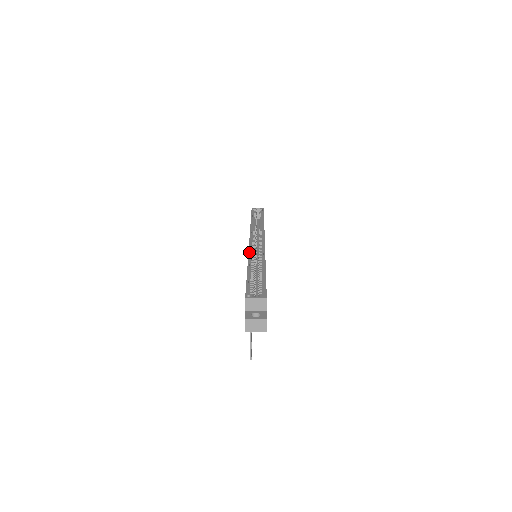
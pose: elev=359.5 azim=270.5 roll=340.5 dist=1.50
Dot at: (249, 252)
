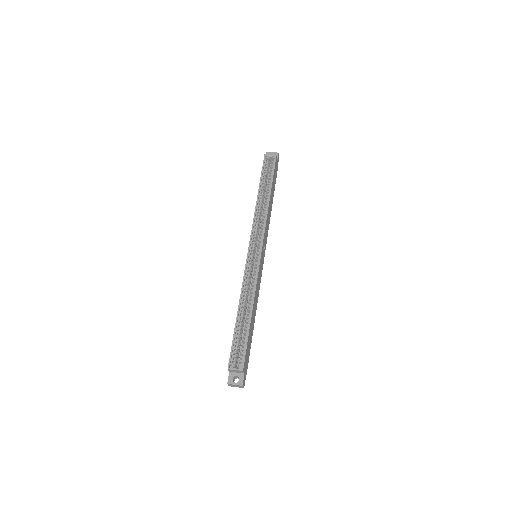
Dot at: (243, 279)
